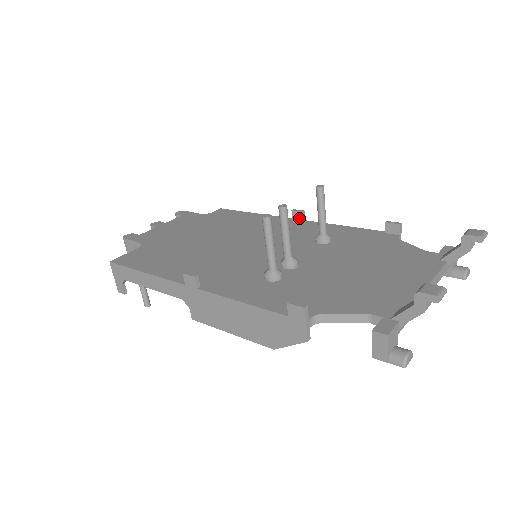
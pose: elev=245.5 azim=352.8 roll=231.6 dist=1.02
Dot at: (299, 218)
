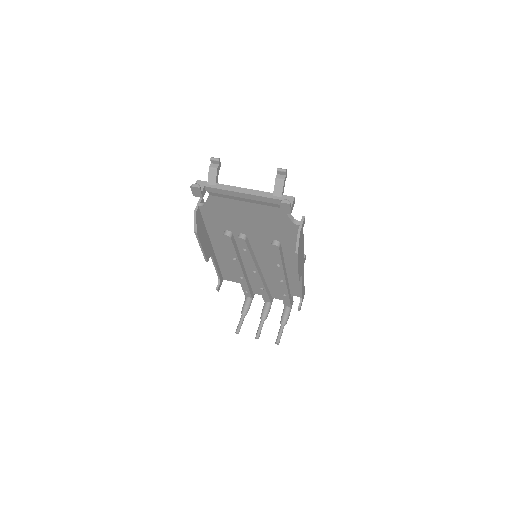
Dot at: occluded
